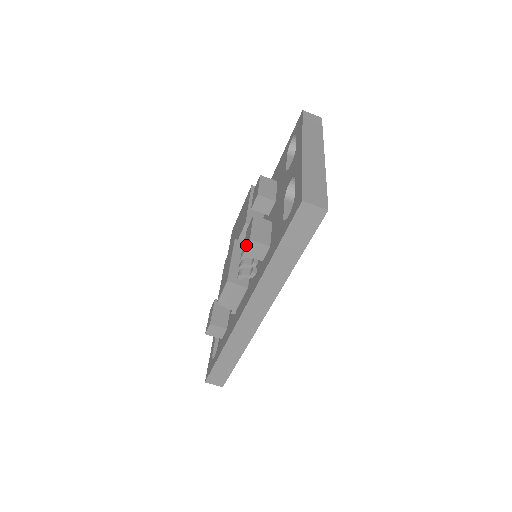
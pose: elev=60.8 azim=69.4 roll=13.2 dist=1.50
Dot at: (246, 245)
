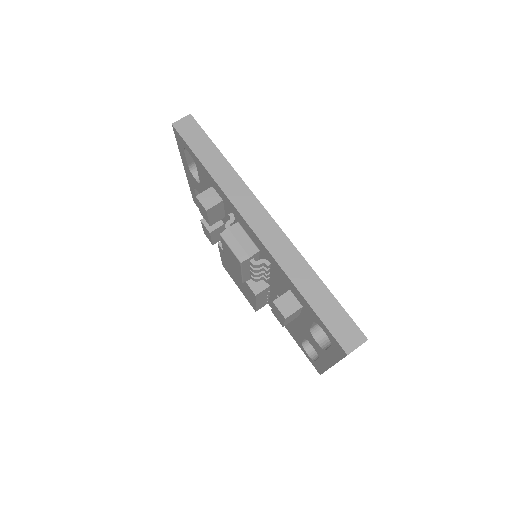
Dot at: (201, 205)
